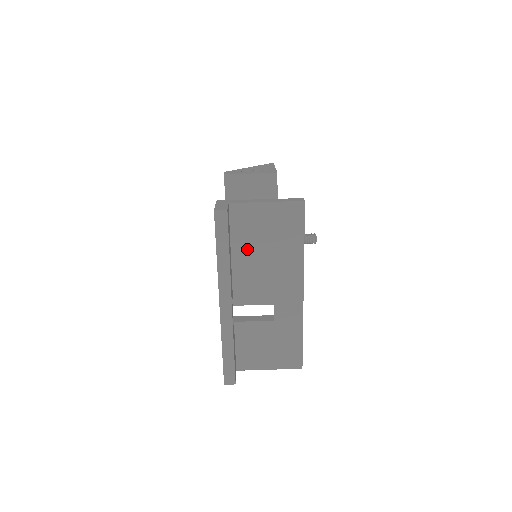
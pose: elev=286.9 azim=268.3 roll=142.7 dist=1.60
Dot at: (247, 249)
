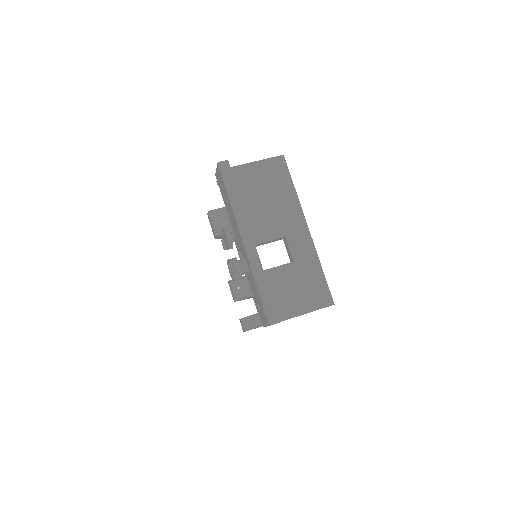
Dot at: (251, 202)
